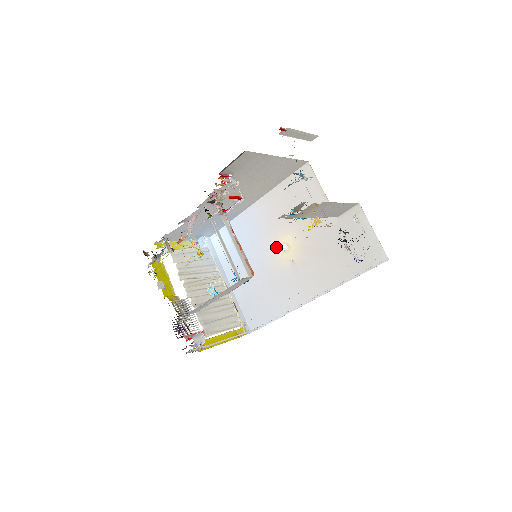
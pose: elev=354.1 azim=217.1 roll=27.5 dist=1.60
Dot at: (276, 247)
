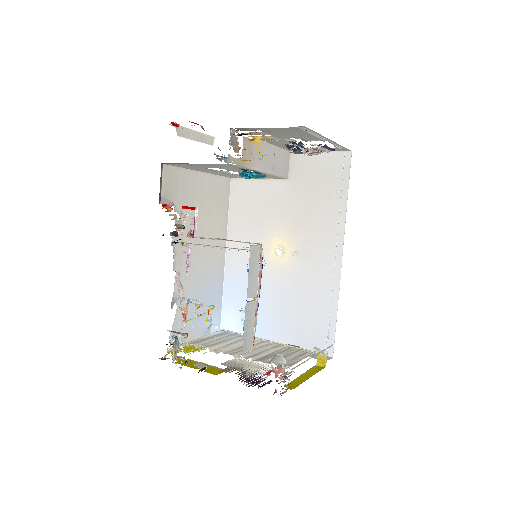
Dot at: (273, 261)
